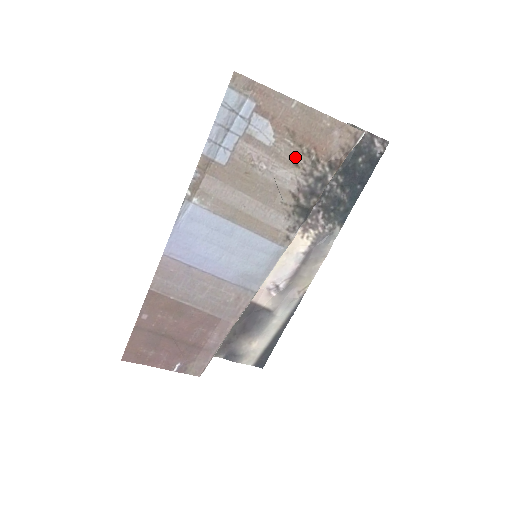
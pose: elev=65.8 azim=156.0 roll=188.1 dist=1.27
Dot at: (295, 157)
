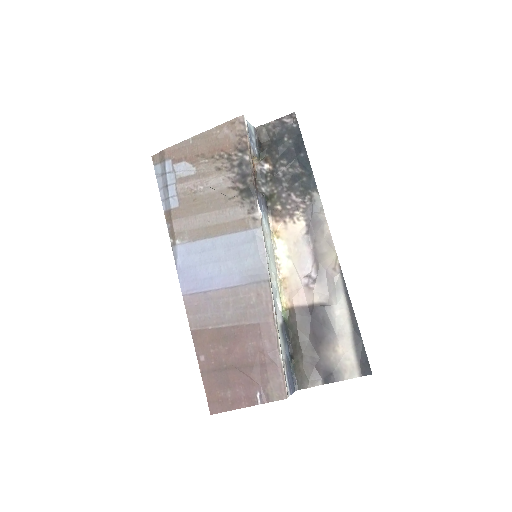
Dot at: (215, 166)
